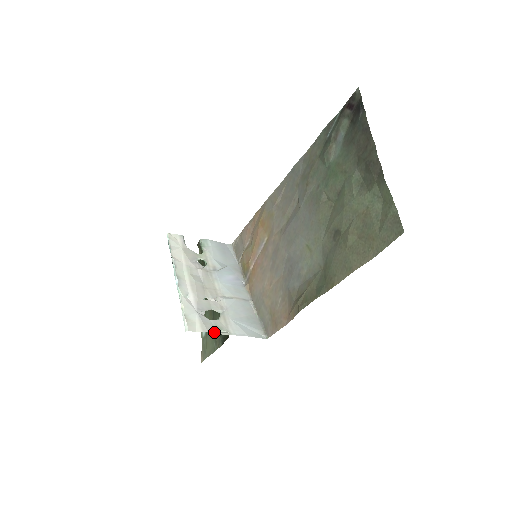
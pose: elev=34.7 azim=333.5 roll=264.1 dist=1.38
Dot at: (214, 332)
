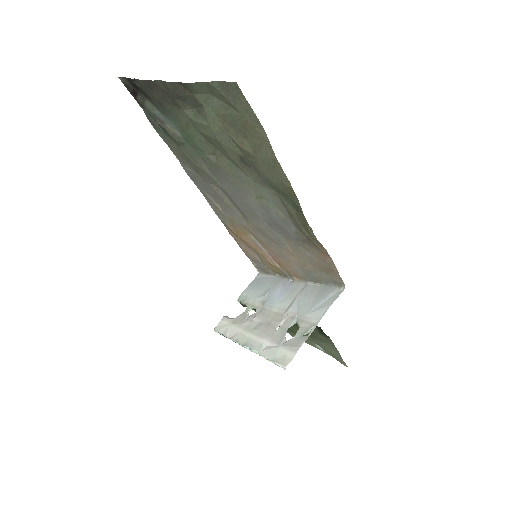
Dot at: (304, 341)
